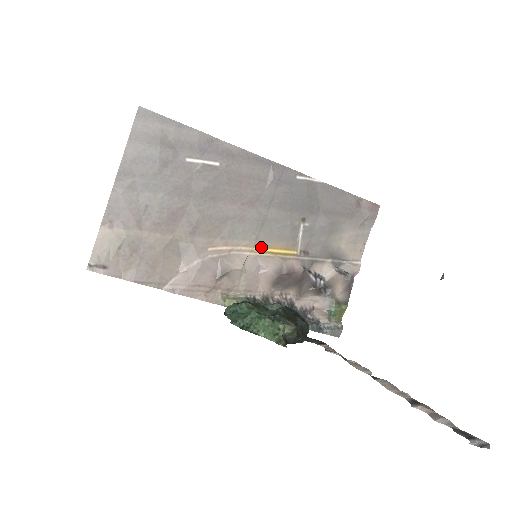
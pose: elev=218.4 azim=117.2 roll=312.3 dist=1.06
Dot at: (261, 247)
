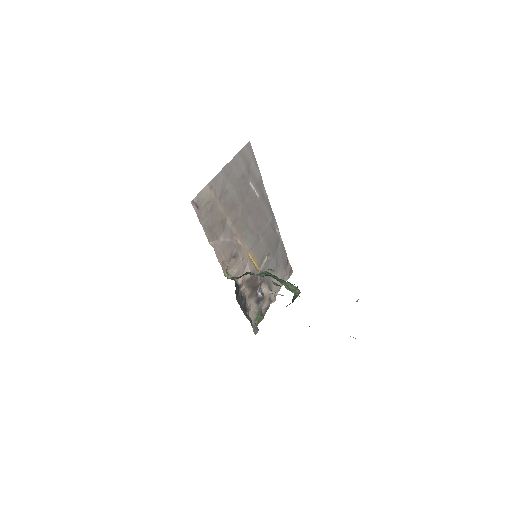
Dot at: (250, 255)
